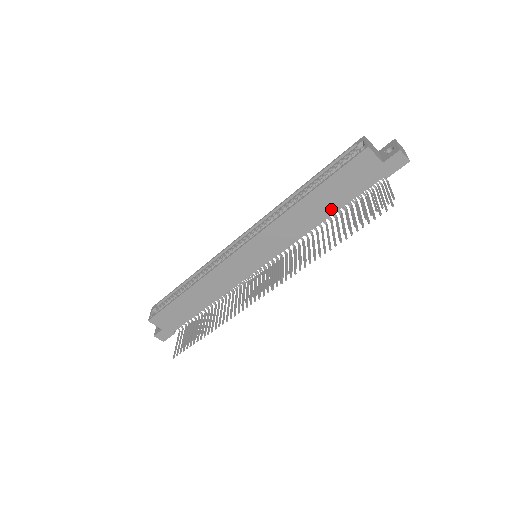
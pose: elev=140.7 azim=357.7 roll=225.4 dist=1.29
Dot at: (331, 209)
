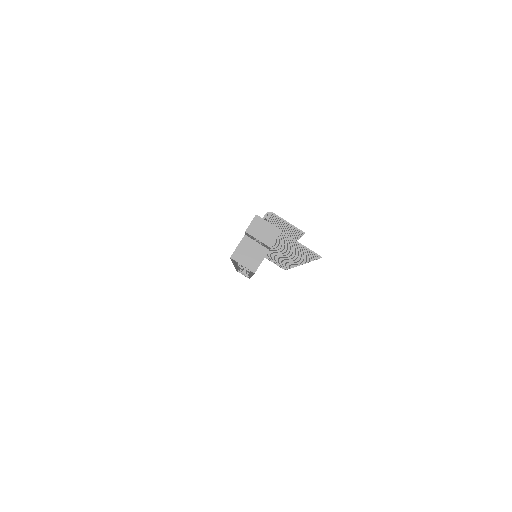
Dot at: occluded
